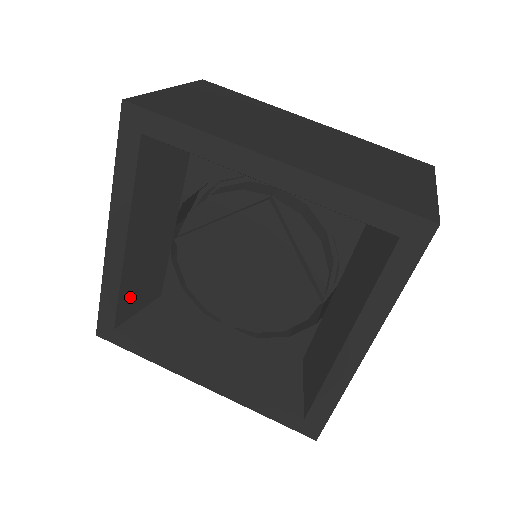
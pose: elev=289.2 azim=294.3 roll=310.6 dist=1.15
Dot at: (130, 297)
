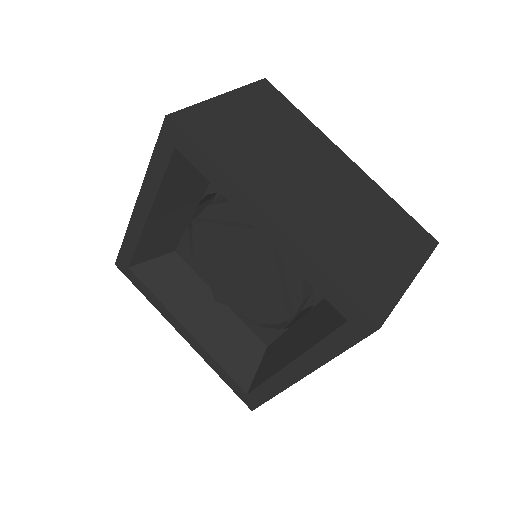
Dot at: (146, 249)
